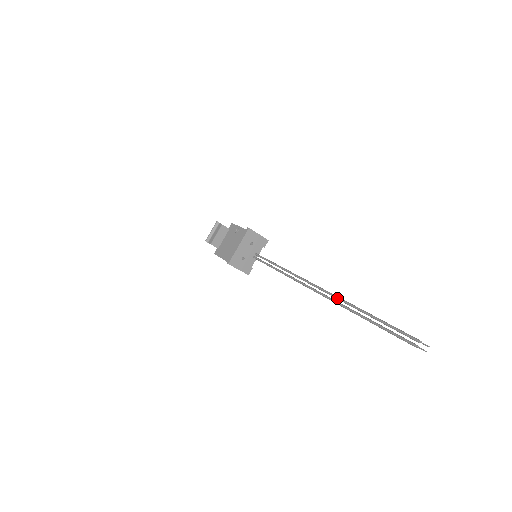
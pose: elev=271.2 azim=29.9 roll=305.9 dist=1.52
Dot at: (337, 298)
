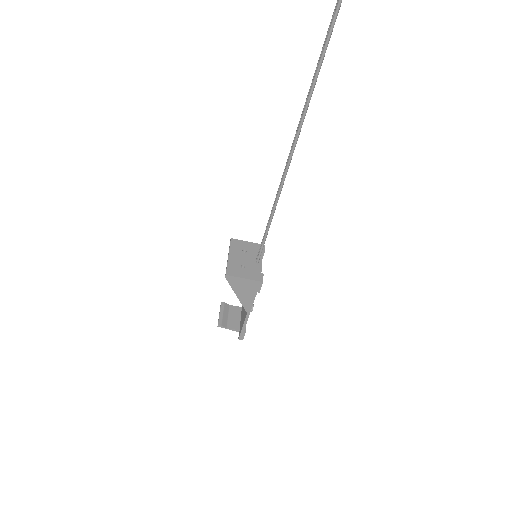
Dot at: (303, 108)
